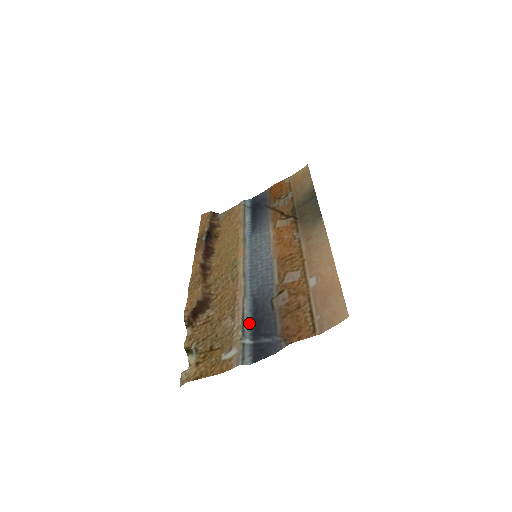
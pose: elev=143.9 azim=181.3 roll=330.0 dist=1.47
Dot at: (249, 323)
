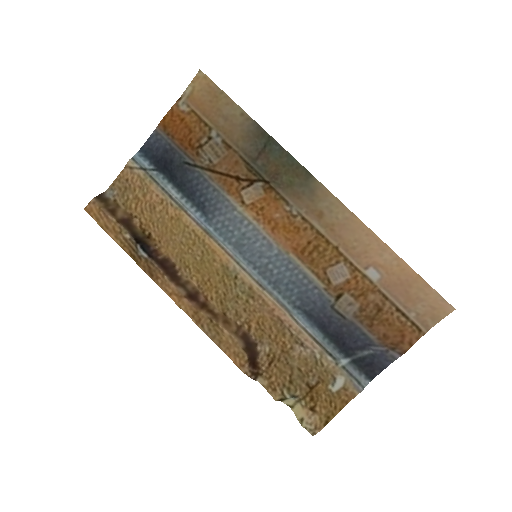
Dot at: (326, 342)
